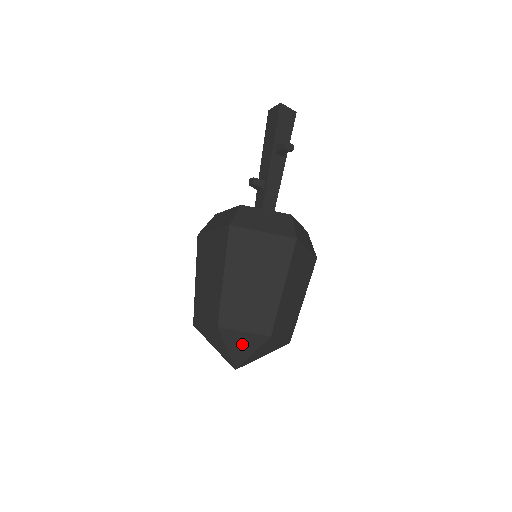
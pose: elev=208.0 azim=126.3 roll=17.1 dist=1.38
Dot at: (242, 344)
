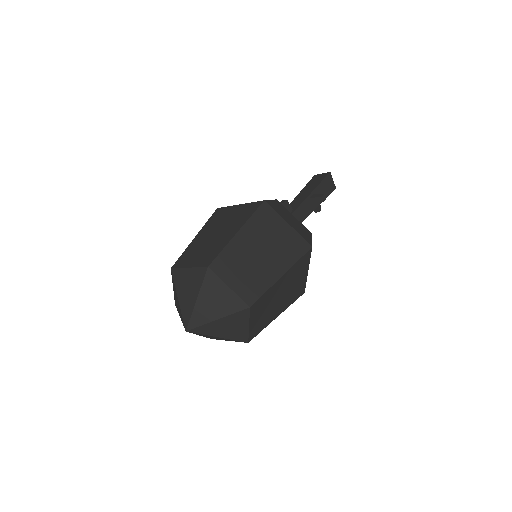
Dot at: (216, 301)
